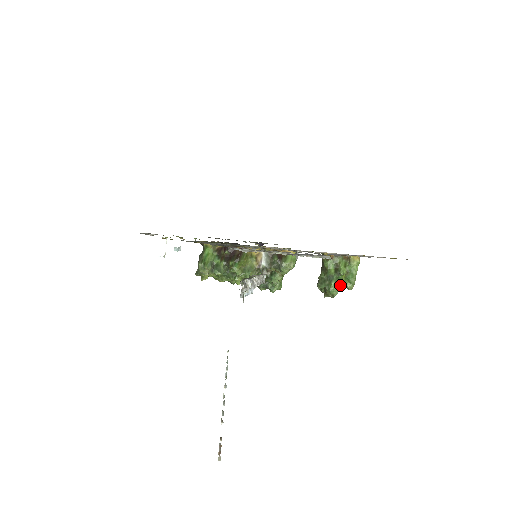
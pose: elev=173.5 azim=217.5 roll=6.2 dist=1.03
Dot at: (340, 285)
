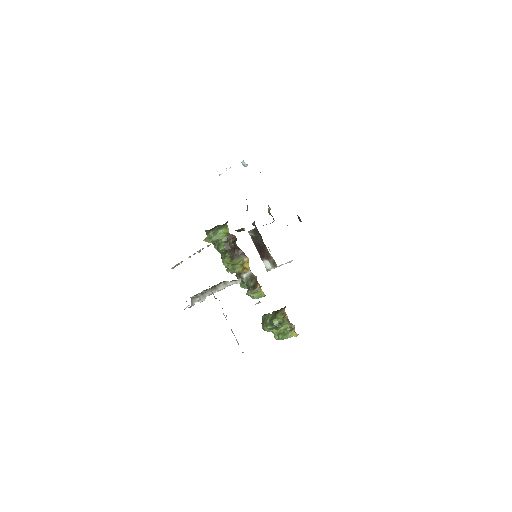
Dot at: (272, 332)
